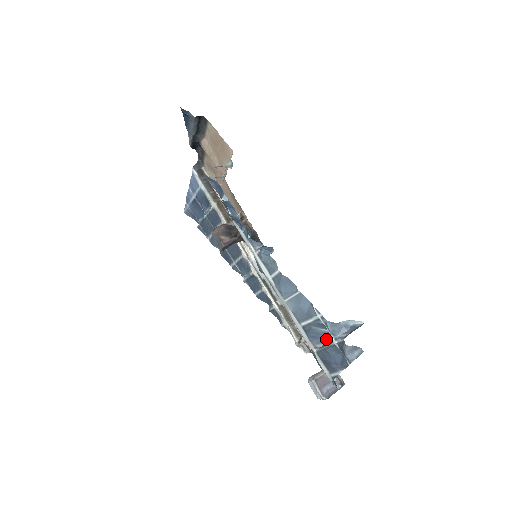
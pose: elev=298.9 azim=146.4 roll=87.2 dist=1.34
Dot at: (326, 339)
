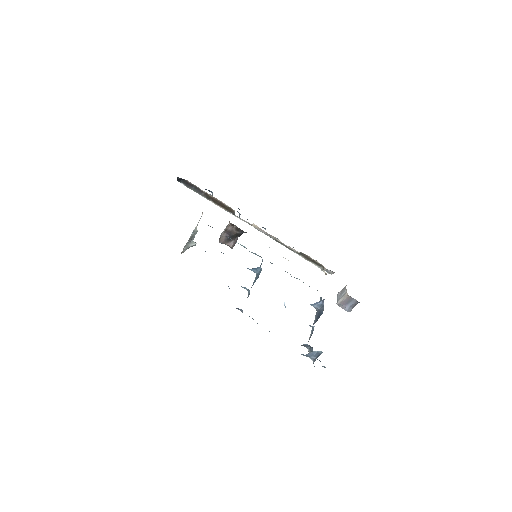
Dot at: (310, 347)
